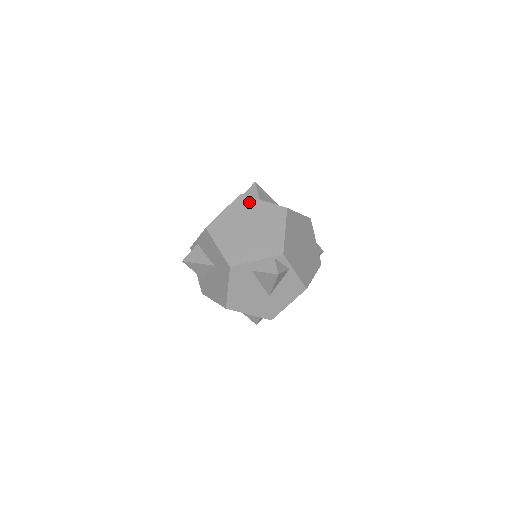
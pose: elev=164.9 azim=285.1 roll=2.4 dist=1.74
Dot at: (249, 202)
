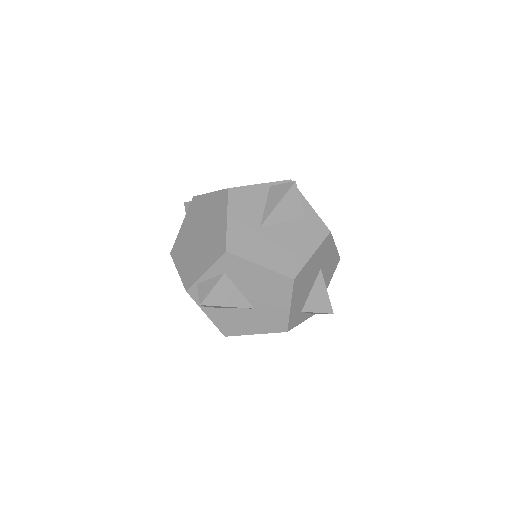
Dot at: occluded
